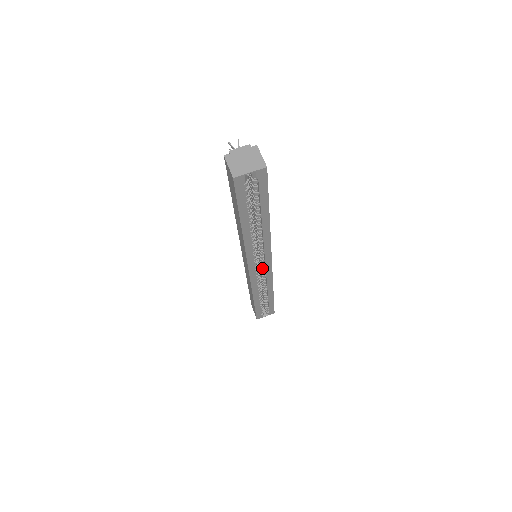
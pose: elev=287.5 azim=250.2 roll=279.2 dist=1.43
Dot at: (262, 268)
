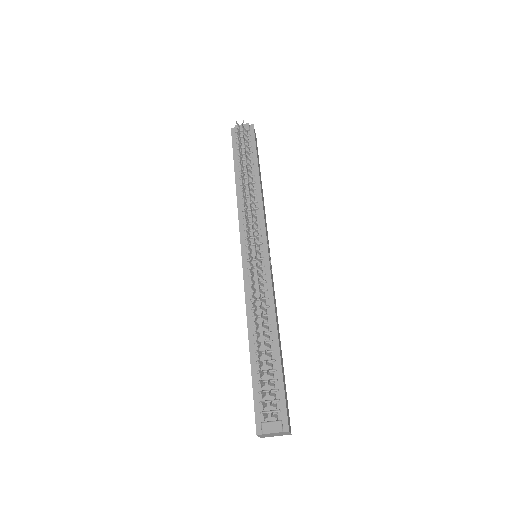
Dot at: occluded
